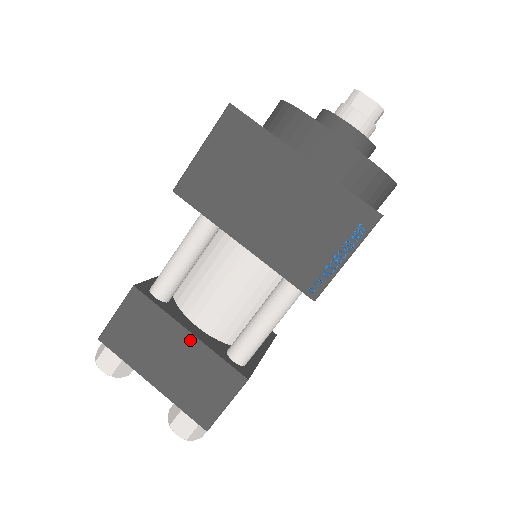
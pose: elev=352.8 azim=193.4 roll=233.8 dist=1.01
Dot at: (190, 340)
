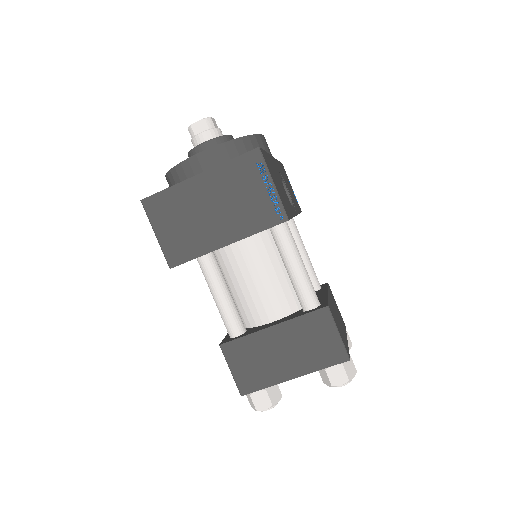
Dot at: (278, 329)
